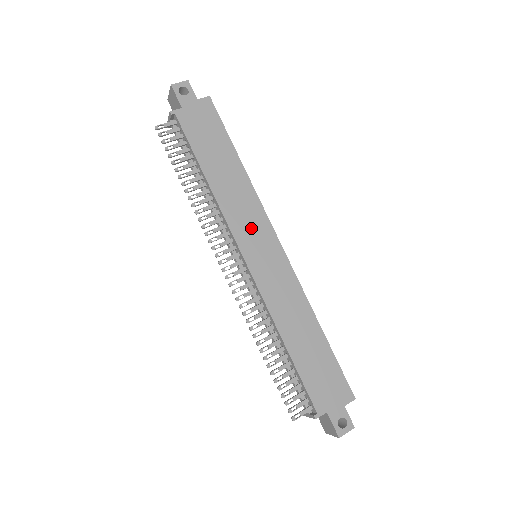
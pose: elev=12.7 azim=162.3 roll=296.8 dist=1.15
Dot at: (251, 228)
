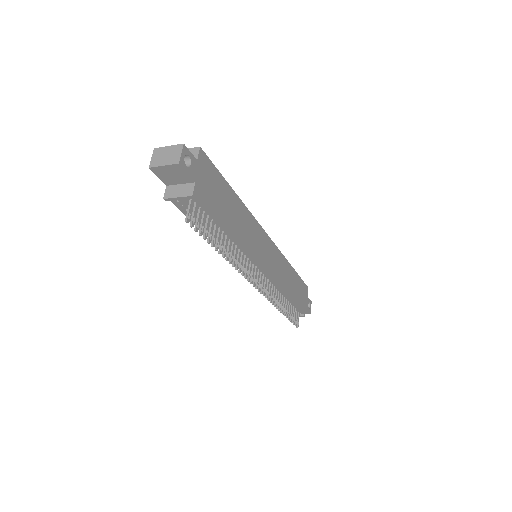
Dot at: (258, 243)
